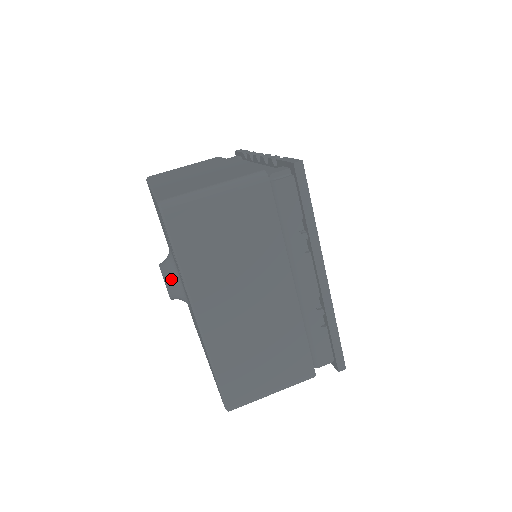
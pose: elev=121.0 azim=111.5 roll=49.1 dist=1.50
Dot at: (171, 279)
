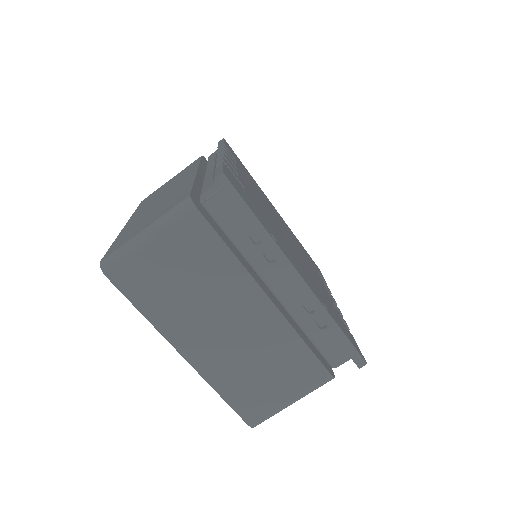
Dot at: occluded
